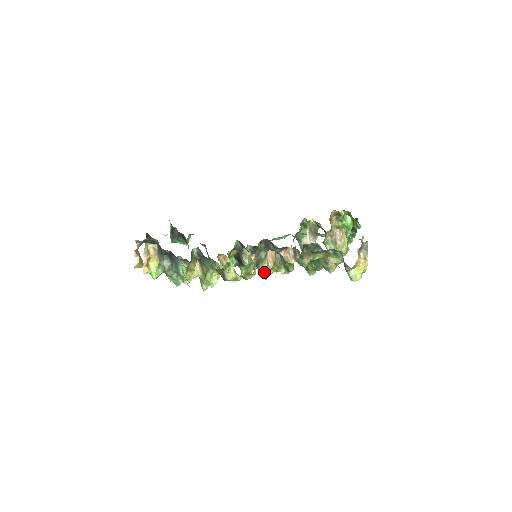
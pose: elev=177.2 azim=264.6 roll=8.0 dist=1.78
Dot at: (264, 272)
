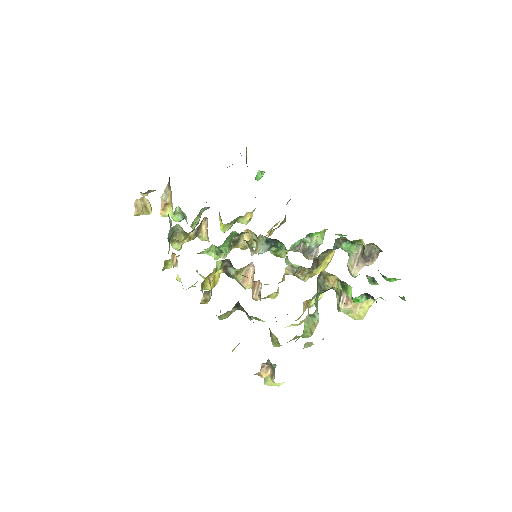
Dot at: (241, 284)
